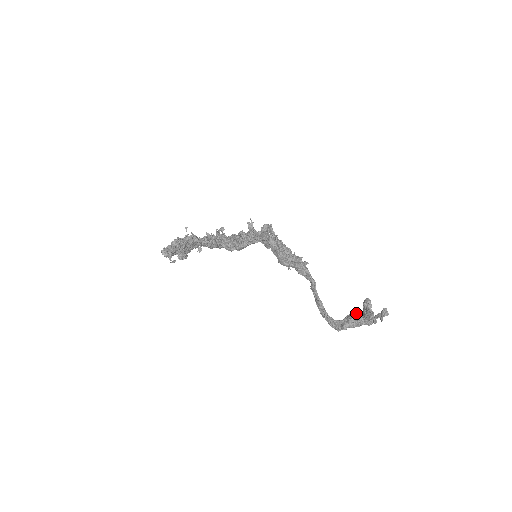
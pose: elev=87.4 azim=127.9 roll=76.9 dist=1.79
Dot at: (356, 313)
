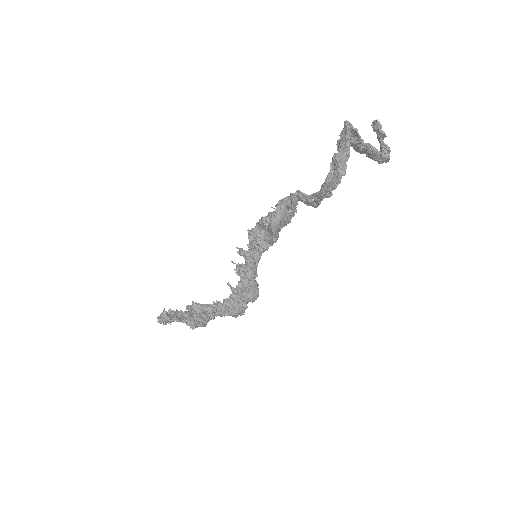
Dot at: (337, 145)
